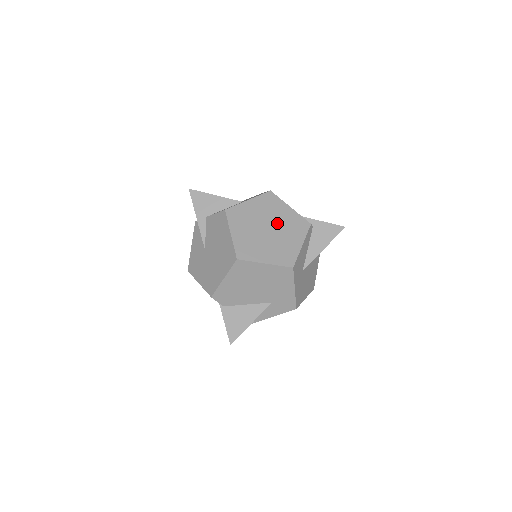
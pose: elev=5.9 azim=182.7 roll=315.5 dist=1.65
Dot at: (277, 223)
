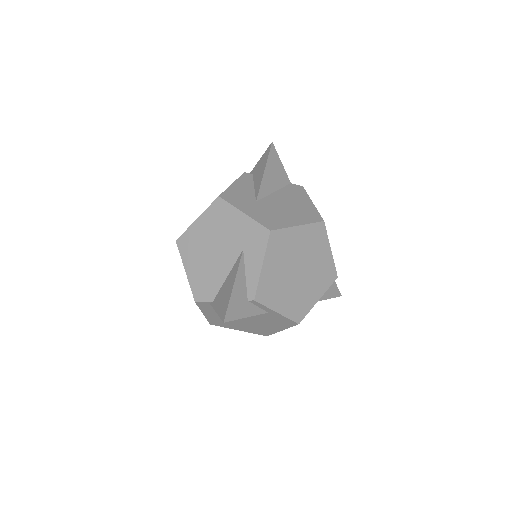
Dot at: occluded
